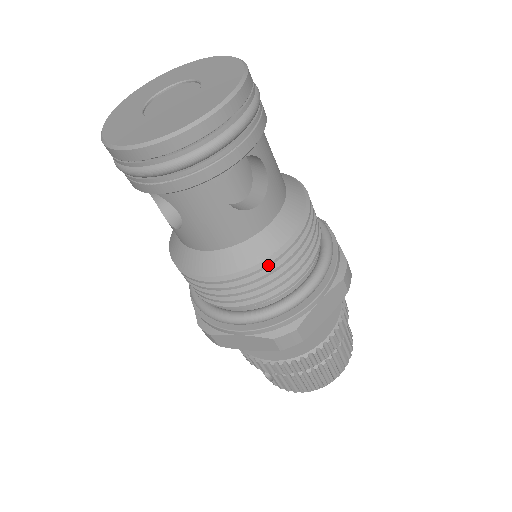
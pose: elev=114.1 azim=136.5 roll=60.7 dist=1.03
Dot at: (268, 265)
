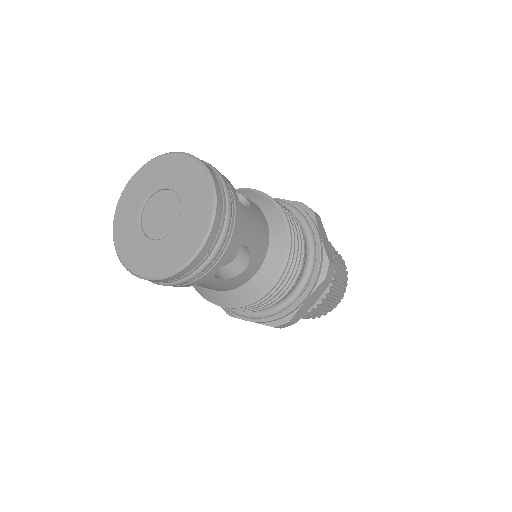
Dot at: (260, 300)
